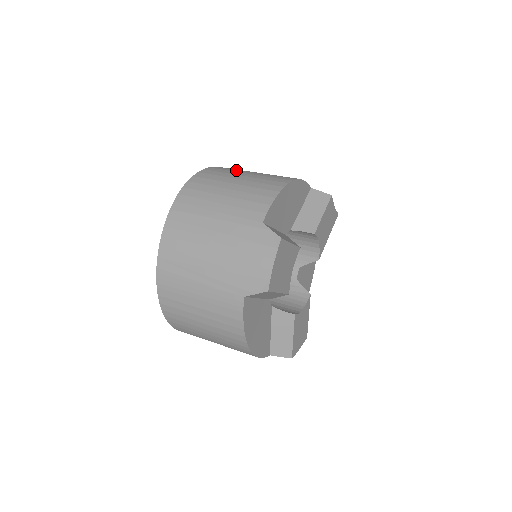
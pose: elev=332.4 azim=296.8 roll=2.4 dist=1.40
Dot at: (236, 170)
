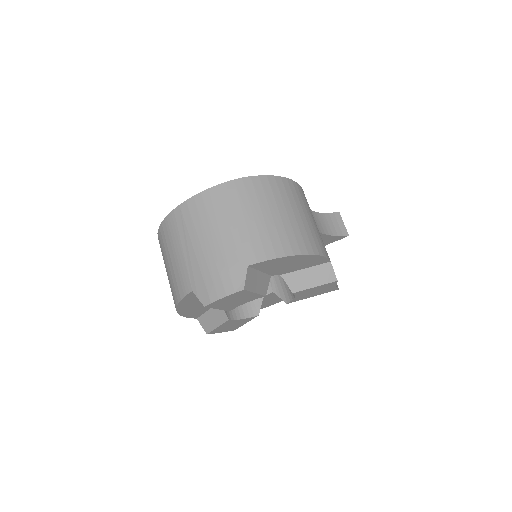
Dot at: (293, 200)
